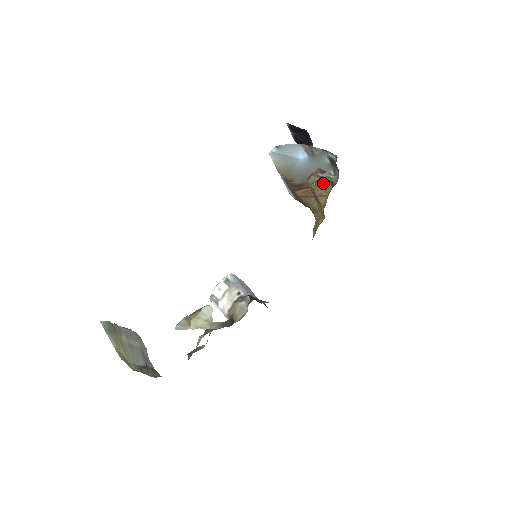
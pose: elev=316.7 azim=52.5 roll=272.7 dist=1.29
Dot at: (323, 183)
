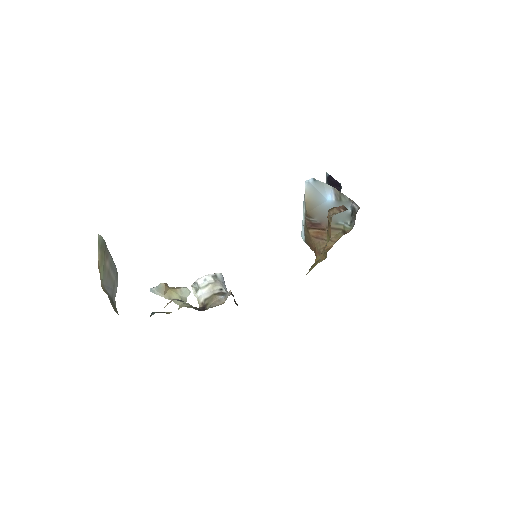
Dot at: (337, 230)
